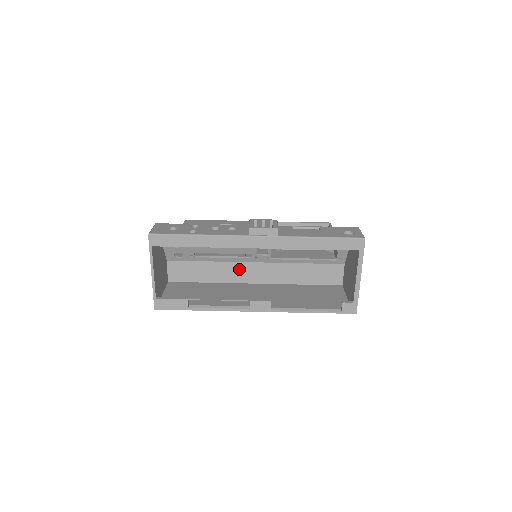
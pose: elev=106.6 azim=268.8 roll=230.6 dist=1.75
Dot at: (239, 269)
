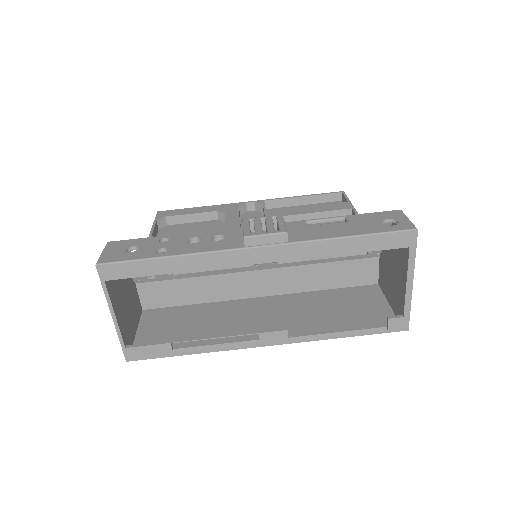
Dot at: (236, 281)
